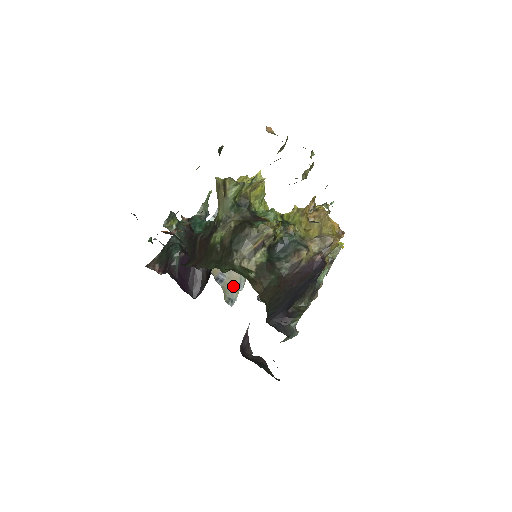
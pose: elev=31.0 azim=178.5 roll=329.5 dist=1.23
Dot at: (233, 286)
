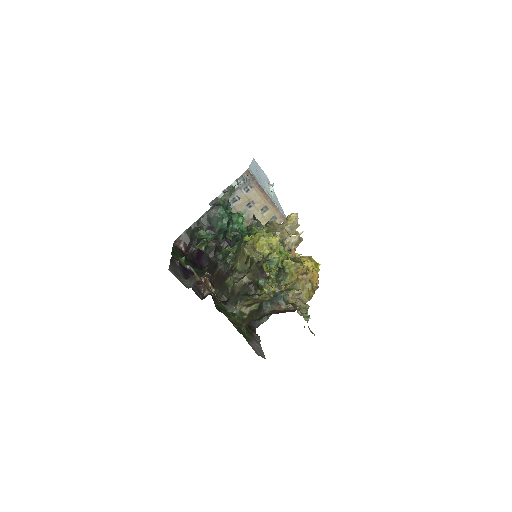
Dot at: occluded
